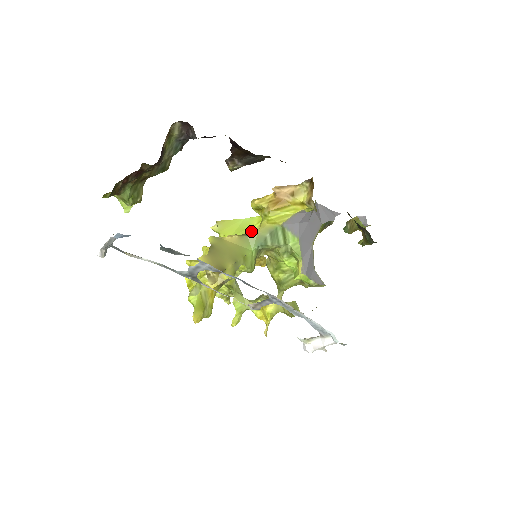
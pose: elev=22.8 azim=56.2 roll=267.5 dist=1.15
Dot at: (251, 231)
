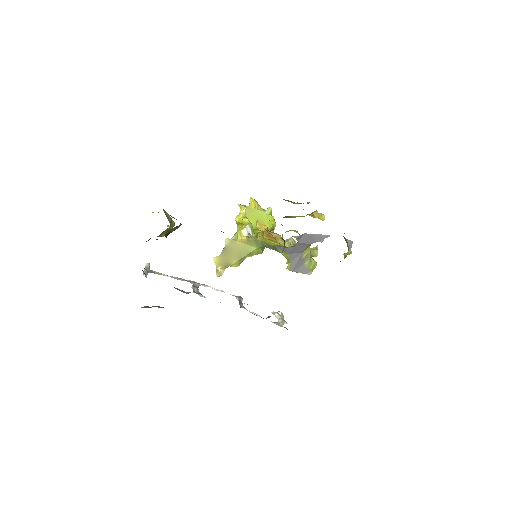
Dot at: (257, 236)
